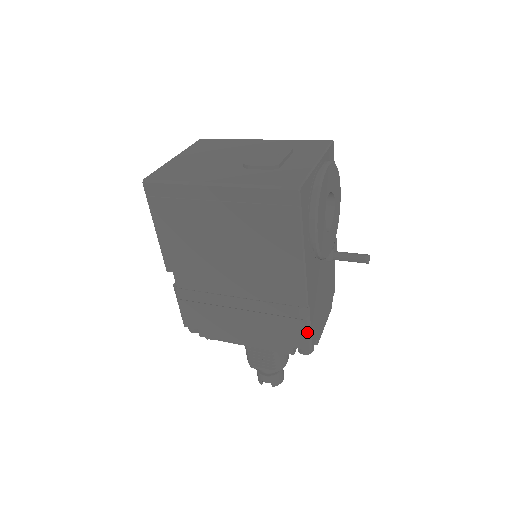
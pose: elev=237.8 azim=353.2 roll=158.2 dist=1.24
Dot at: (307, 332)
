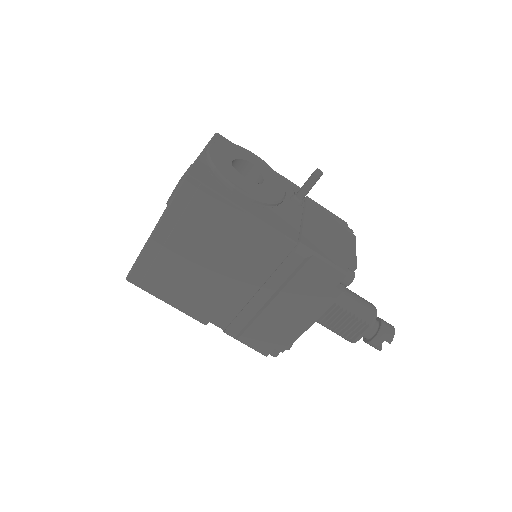
Dot at: (325, 263)
